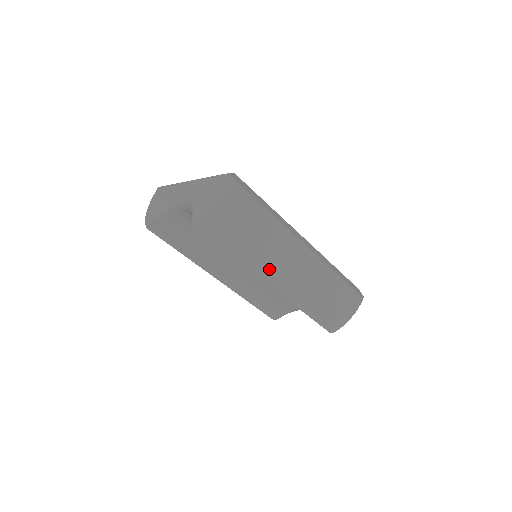
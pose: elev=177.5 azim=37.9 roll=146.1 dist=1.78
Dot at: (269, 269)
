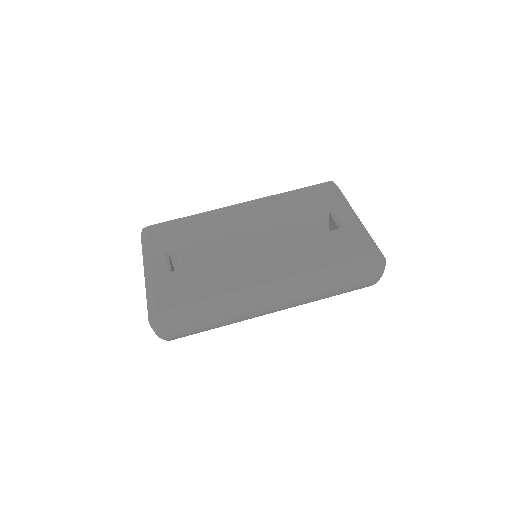
Dot at: occluded
